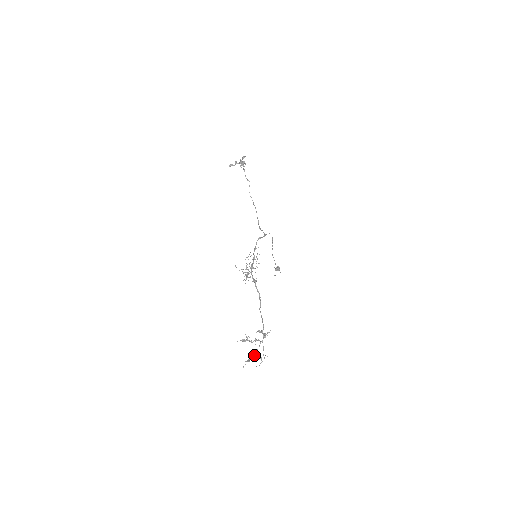
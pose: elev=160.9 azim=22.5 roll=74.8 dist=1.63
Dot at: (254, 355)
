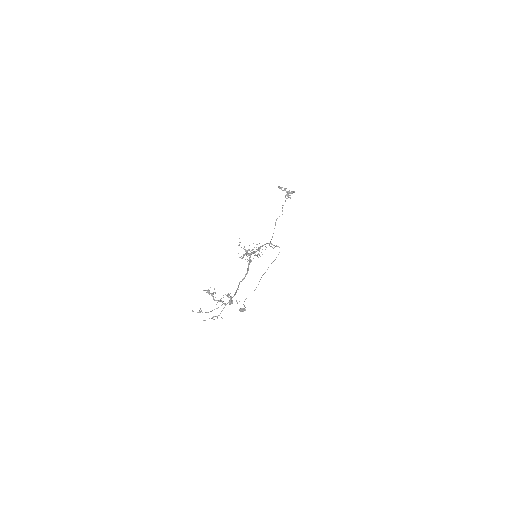
Dot at: occluded
